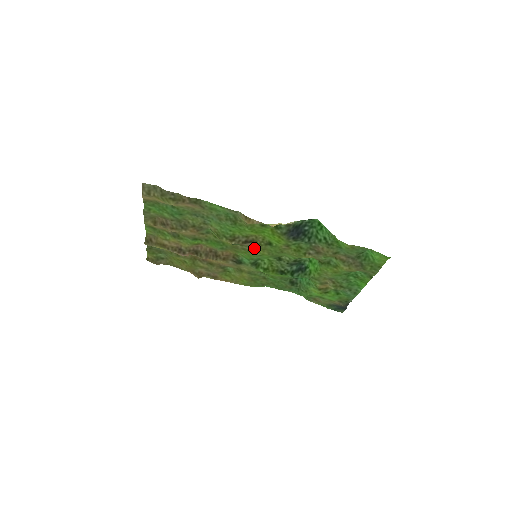
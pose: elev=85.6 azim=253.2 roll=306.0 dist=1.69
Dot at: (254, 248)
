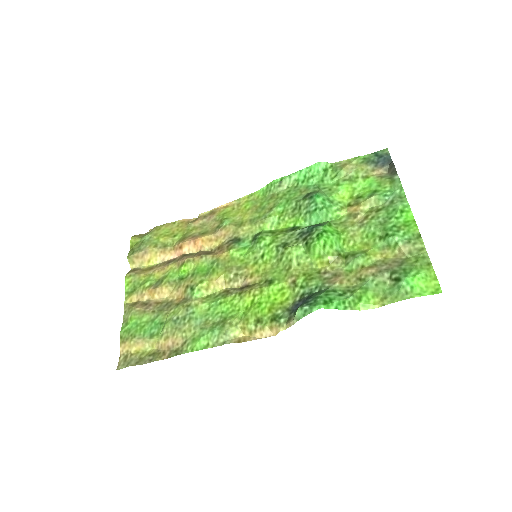
Dot at: (252, 273)
